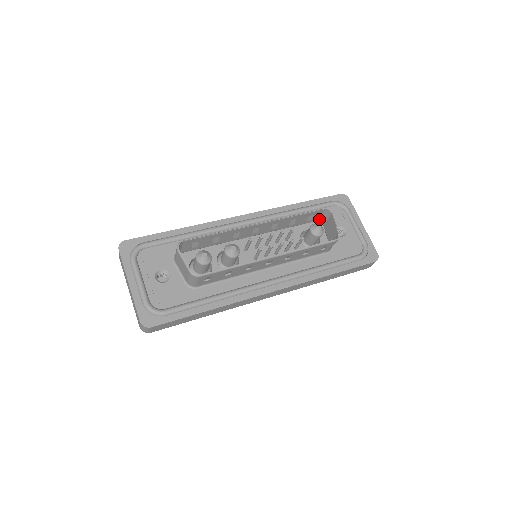
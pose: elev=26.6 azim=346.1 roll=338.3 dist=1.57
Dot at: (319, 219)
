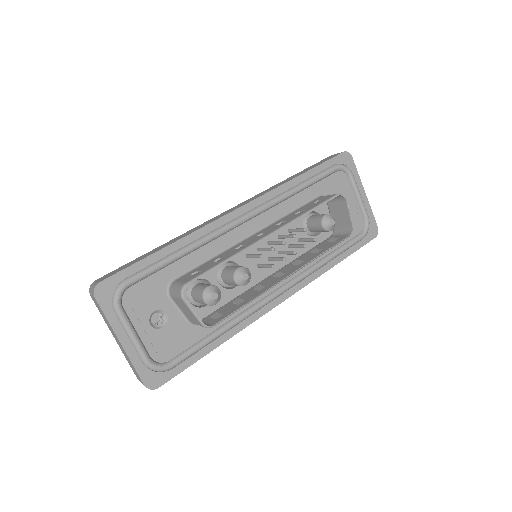
Dot at: occluded
